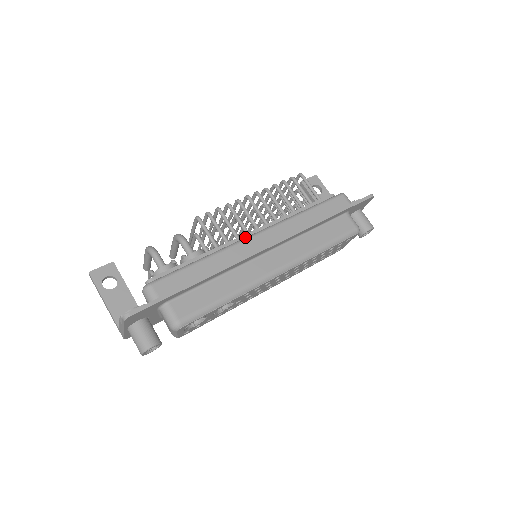
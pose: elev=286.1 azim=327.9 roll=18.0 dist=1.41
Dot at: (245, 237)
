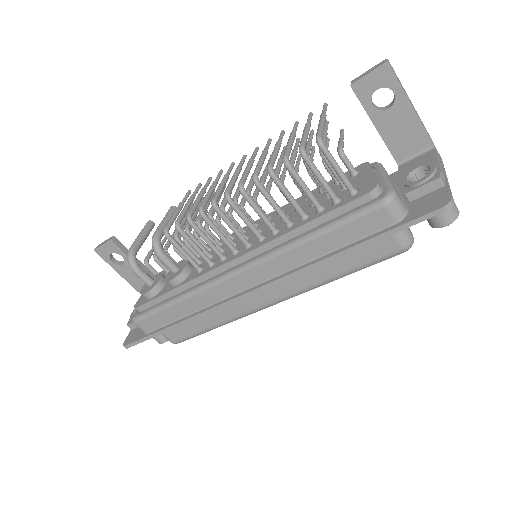
Dot at: (225, 267)
